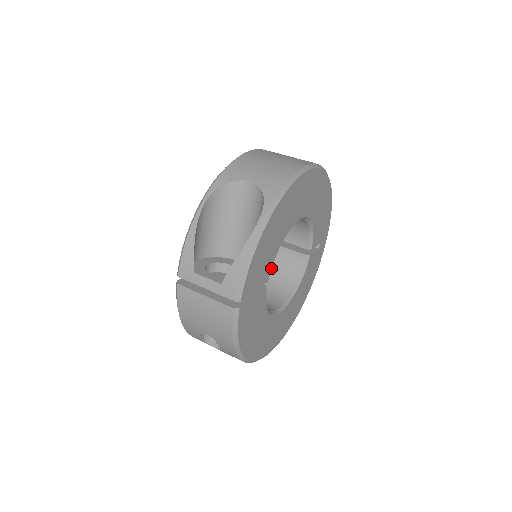
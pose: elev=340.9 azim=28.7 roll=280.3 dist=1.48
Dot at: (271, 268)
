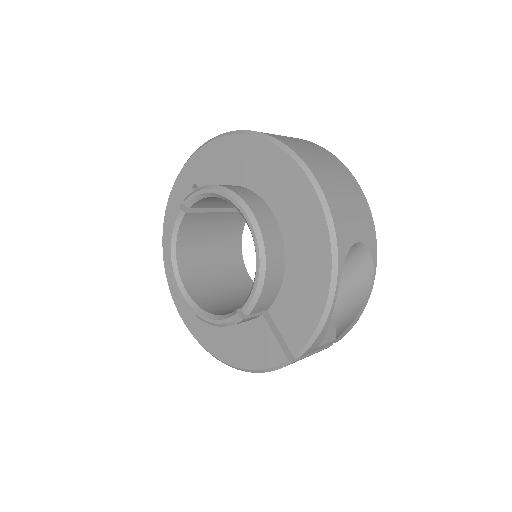
Dot at: occluded
